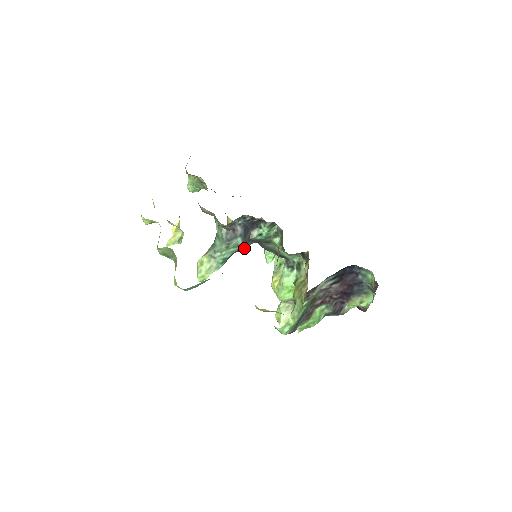
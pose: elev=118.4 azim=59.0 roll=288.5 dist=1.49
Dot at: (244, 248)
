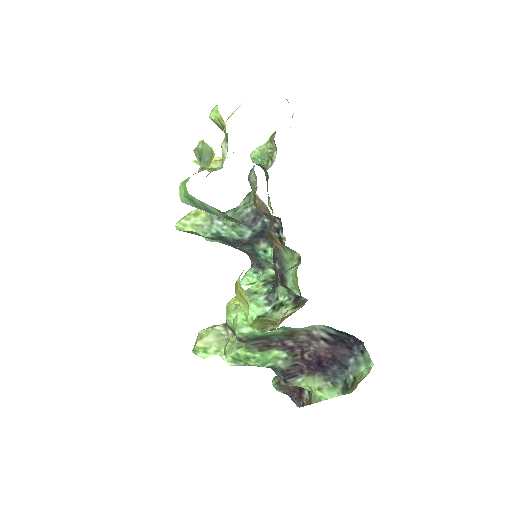
Dot at: (239, 247)
